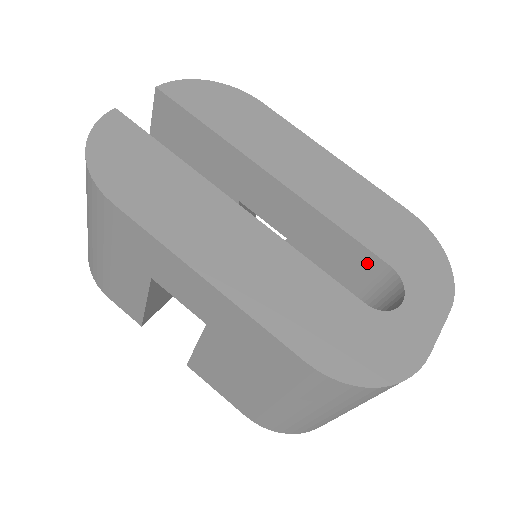
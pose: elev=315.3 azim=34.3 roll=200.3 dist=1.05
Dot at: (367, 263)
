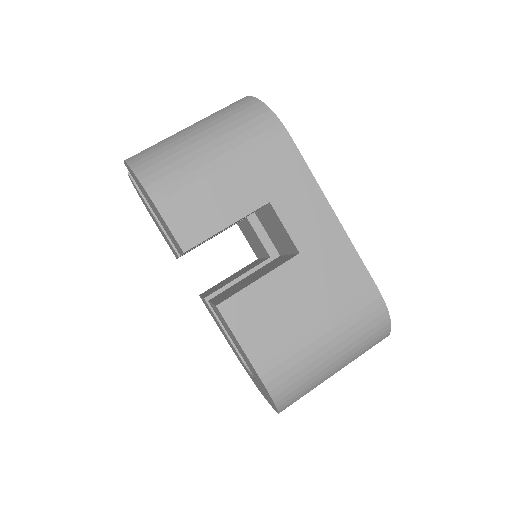
Dot at: occluded
